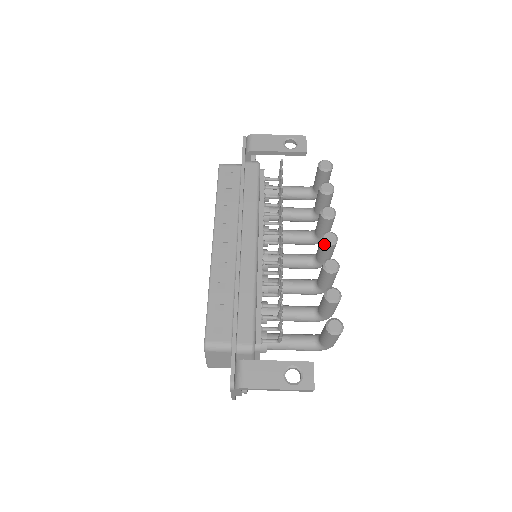
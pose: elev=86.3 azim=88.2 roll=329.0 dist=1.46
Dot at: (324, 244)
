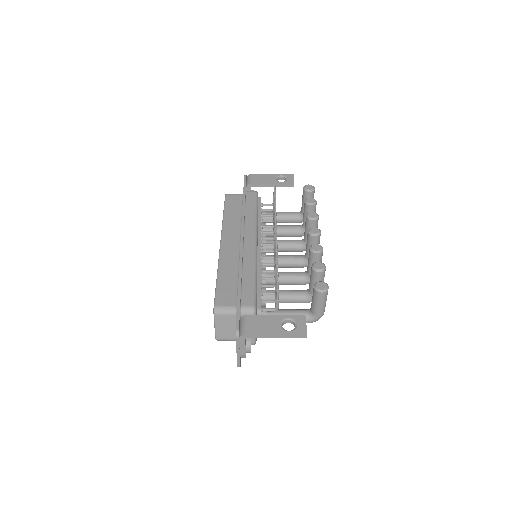
Dot at: (310, 235)
